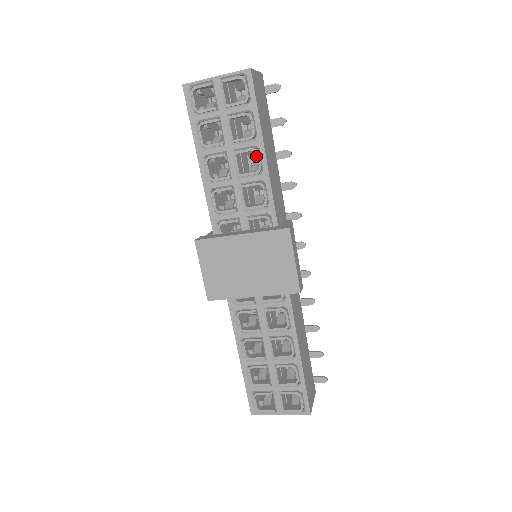
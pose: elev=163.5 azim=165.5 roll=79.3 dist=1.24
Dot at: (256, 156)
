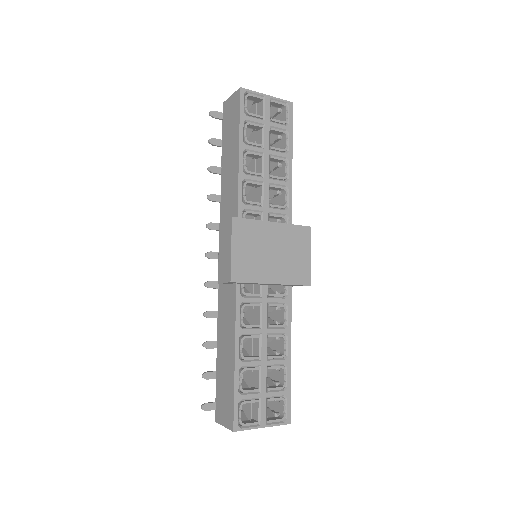
Dot at: (272, 170)
